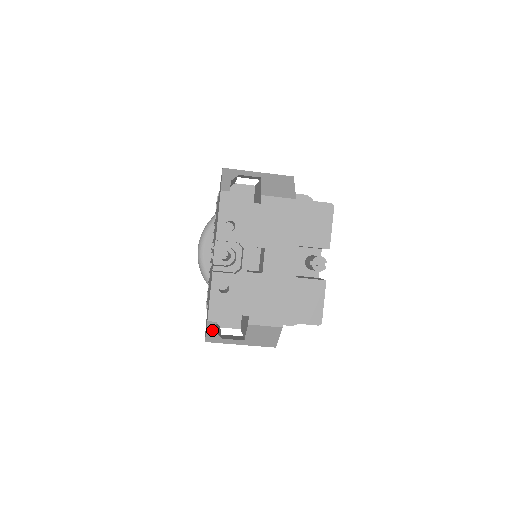
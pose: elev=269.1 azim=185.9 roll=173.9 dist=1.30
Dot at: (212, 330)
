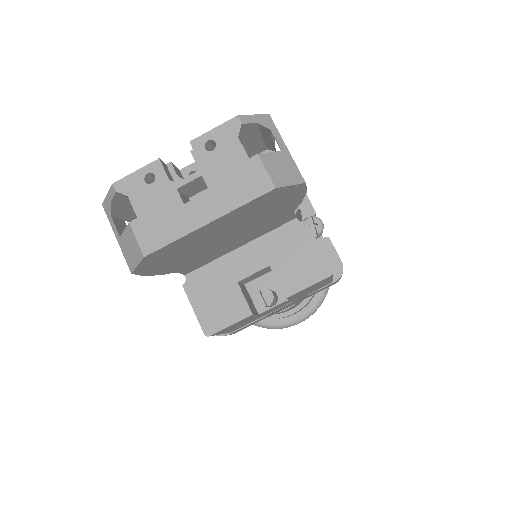
Dot at: (110, 198)
